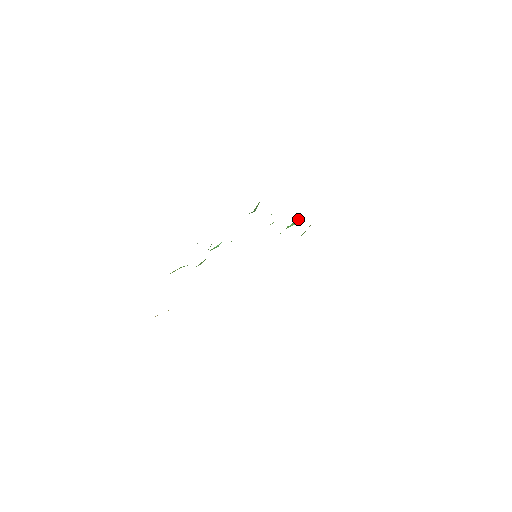
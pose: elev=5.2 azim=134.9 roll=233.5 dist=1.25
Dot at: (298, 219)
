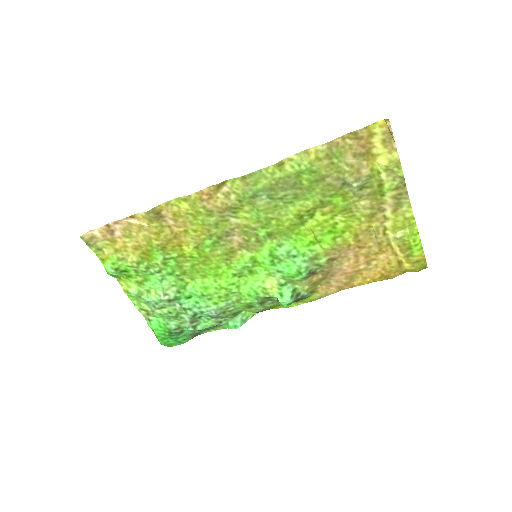
Dot at: (293, 300)
